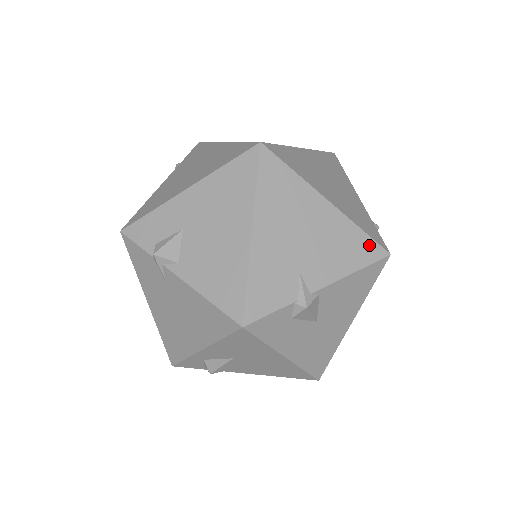
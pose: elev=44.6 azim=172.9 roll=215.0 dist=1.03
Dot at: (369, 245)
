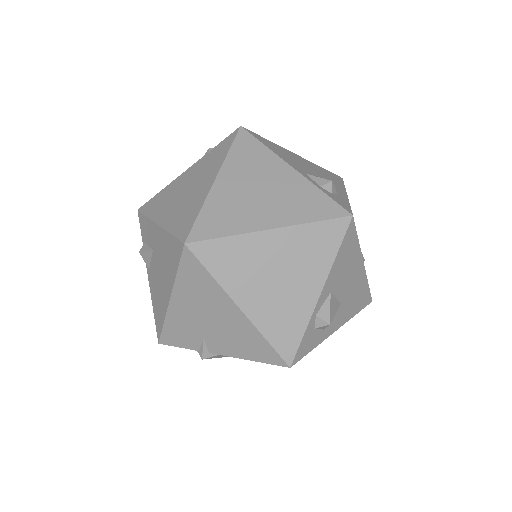
Dot at: (270, 353)
